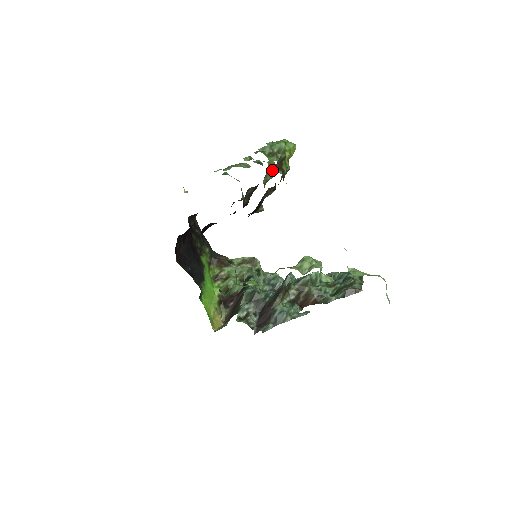
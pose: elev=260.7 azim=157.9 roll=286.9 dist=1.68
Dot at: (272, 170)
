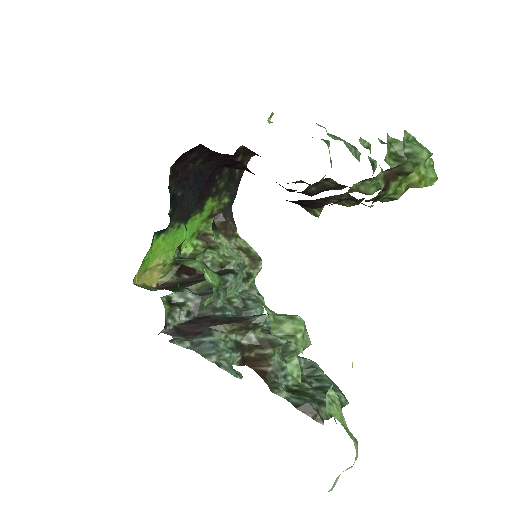
Dot at: (377, 185)
